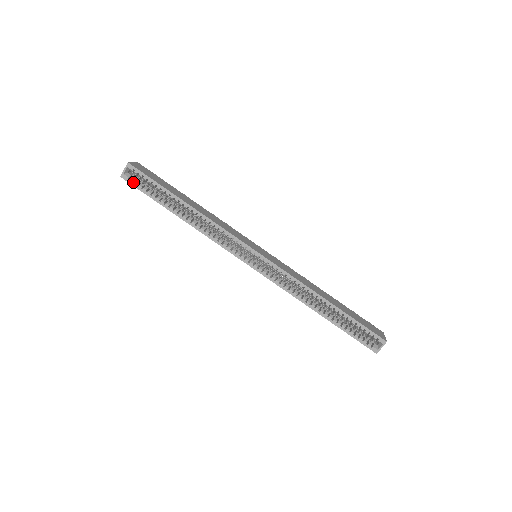
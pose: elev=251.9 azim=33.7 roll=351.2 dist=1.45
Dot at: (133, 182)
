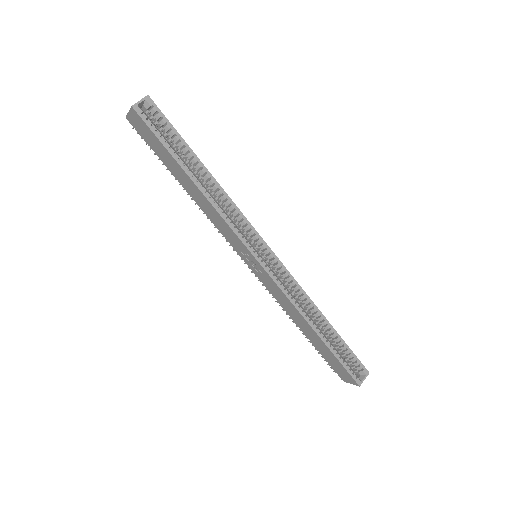
Dot at: (145, 120)
